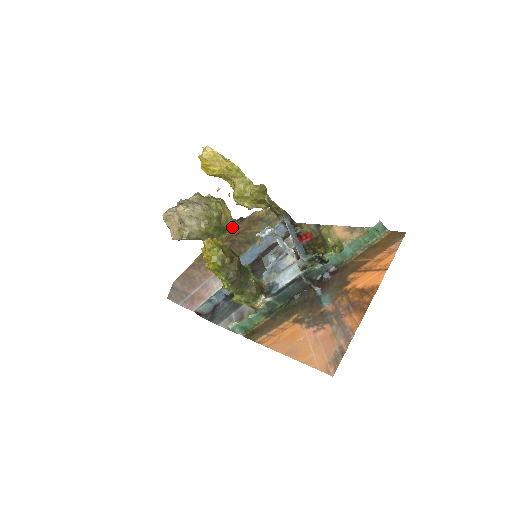
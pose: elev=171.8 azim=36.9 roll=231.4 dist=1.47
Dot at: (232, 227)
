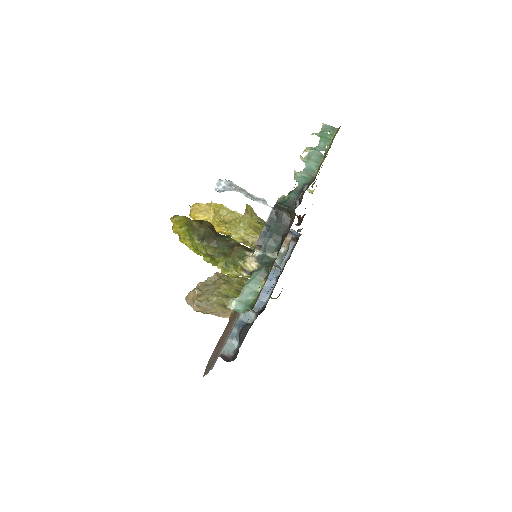
Dot at: occluded
